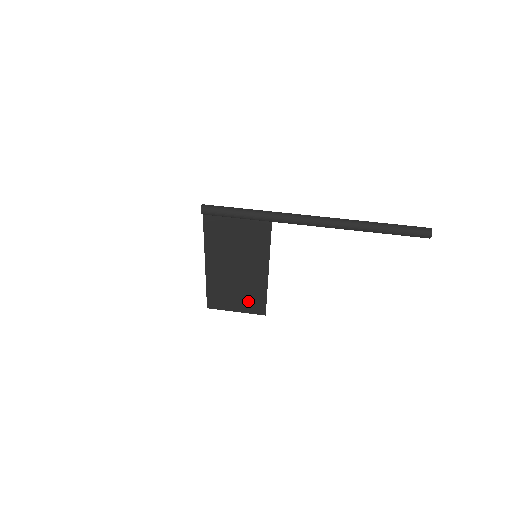
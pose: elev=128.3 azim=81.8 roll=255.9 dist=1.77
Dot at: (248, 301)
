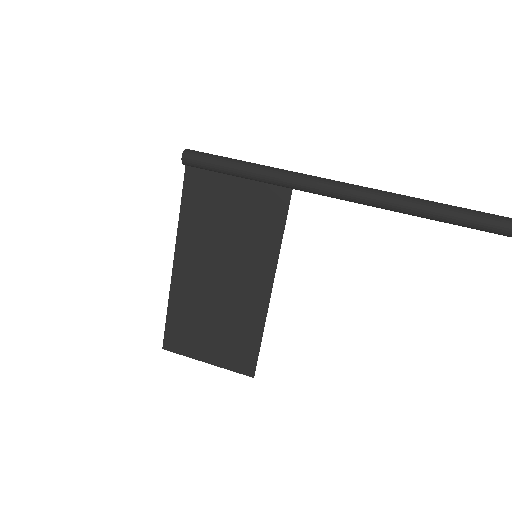
Dot at: (230, 344)
